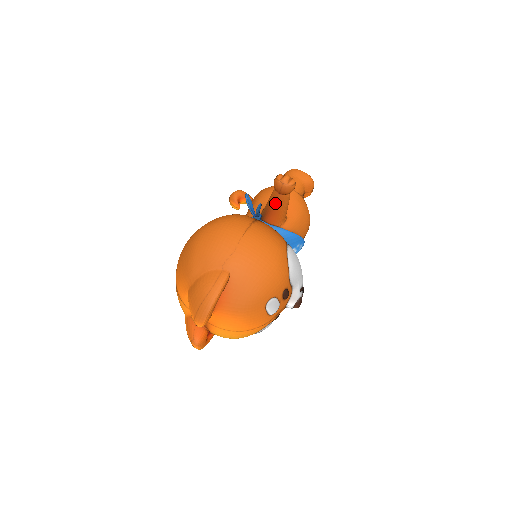
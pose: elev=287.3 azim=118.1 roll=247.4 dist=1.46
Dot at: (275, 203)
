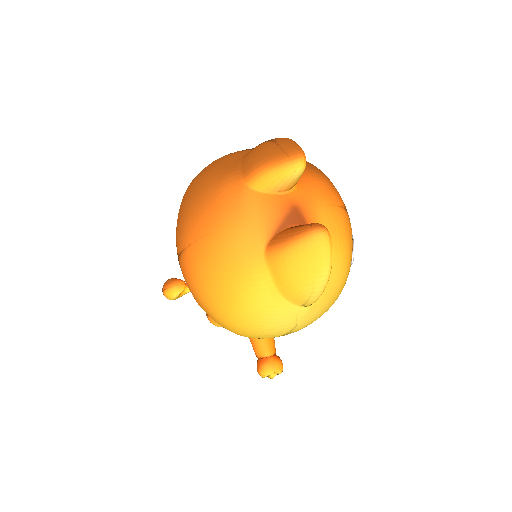
Dot at: occluded
